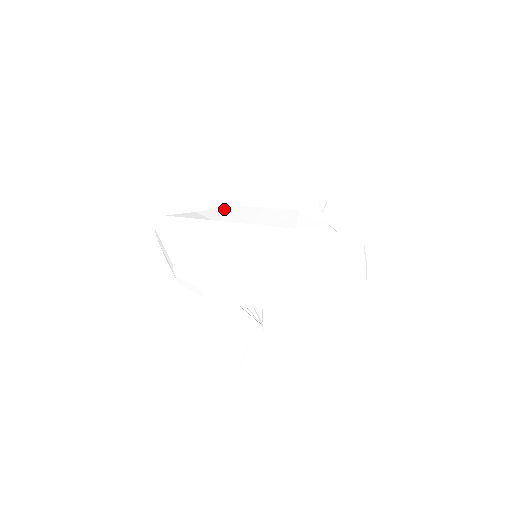
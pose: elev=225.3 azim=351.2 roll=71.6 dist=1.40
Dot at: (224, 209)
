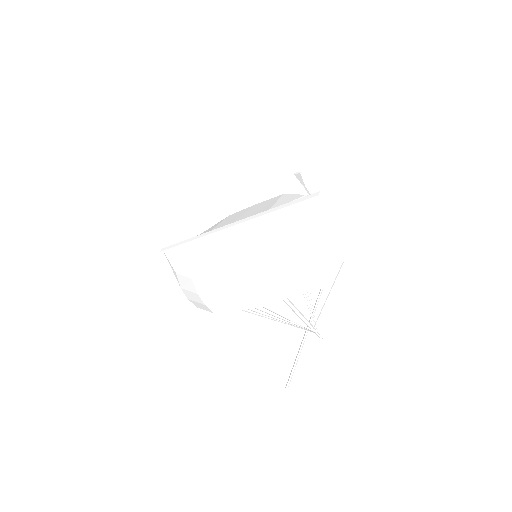
Dot at: (221, 221)
